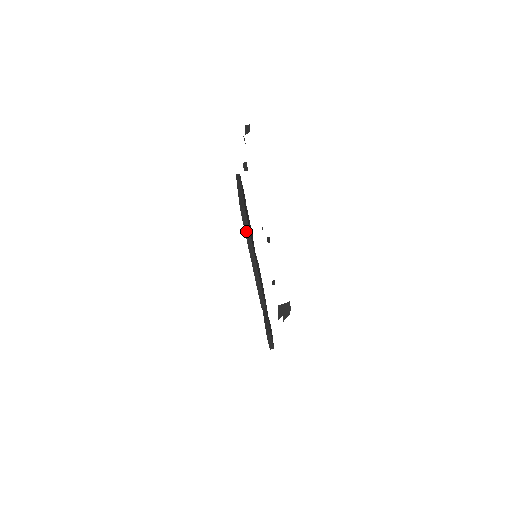
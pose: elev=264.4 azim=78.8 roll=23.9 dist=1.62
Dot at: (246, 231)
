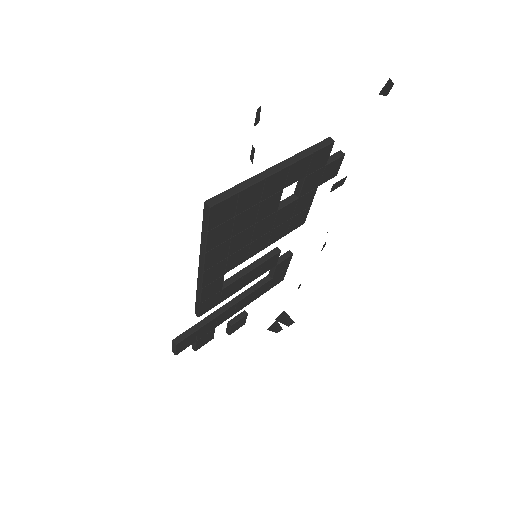
Dot at: (203, 233)
